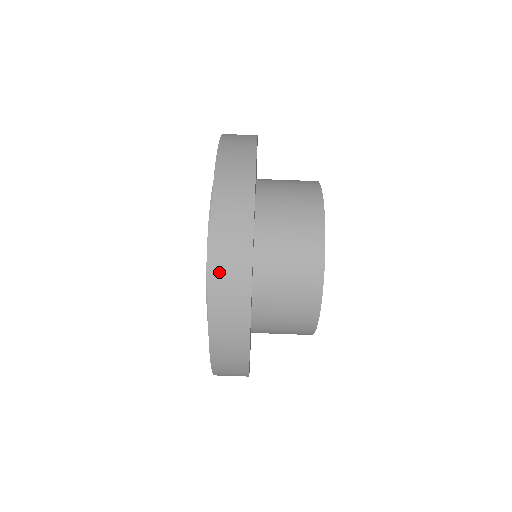
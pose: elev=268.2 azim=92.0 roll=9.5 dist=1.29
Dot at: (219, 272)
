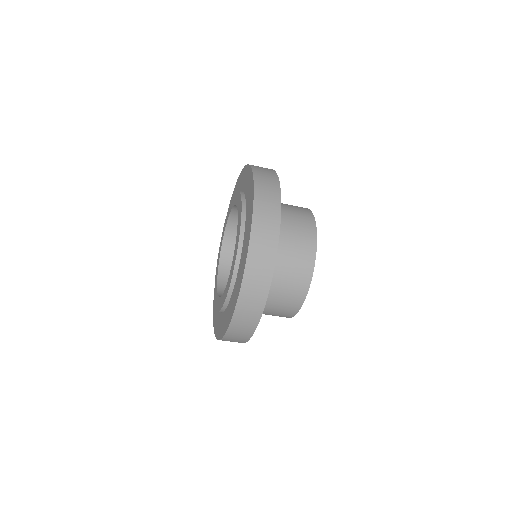
Dot at: (236, 325)
